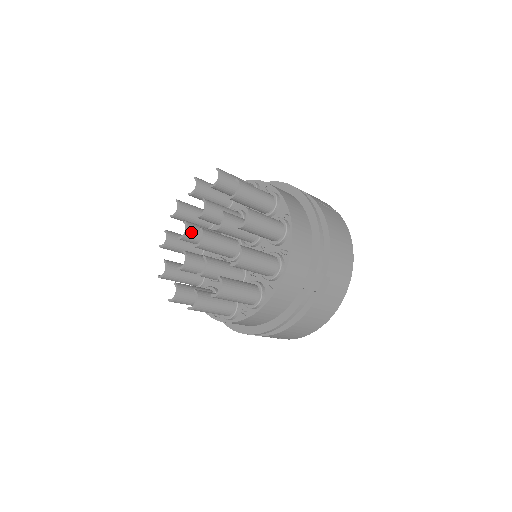
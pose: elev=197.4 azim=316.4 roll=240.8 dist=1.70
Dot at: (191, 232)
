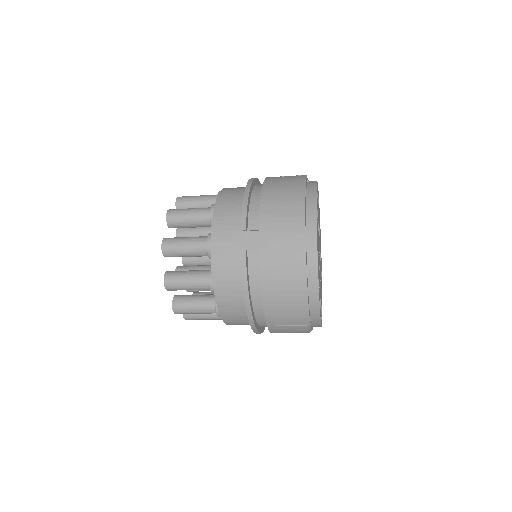
Dot at: occluded
